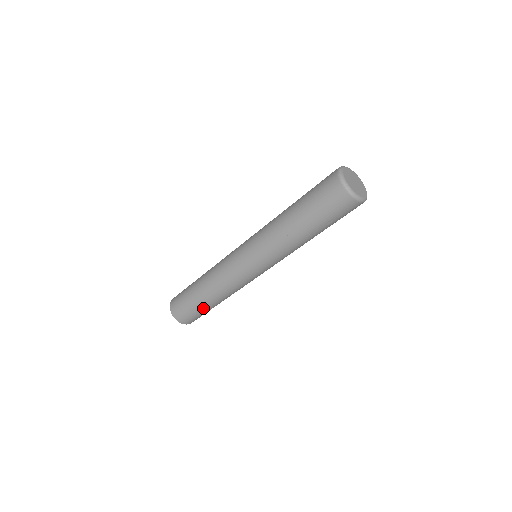
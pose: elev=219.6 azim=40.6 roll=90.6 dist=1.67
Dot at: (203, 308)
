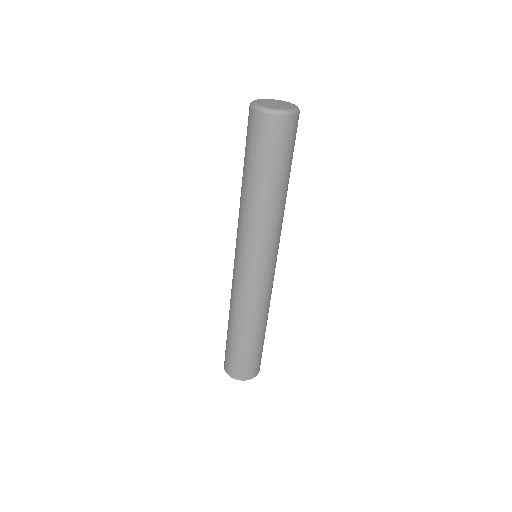
Dot at: (262, 343)
